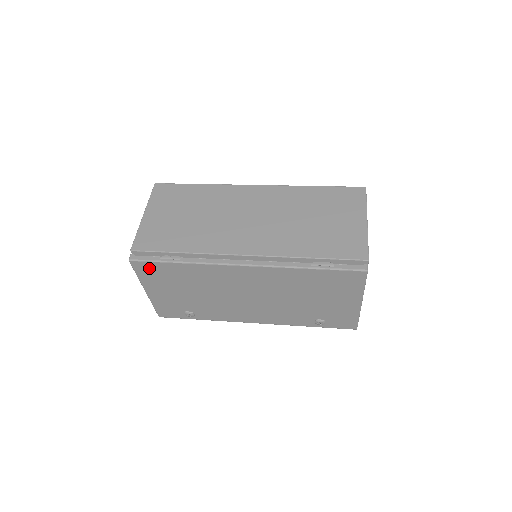
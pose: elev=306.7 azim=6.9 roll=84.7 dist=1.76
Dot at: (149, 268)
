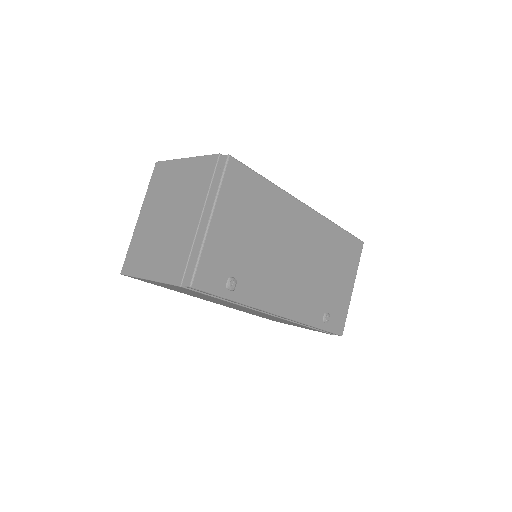
Dot at: (240, 177)
